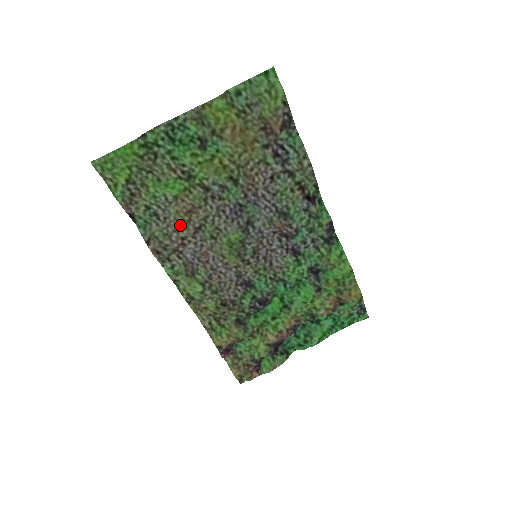
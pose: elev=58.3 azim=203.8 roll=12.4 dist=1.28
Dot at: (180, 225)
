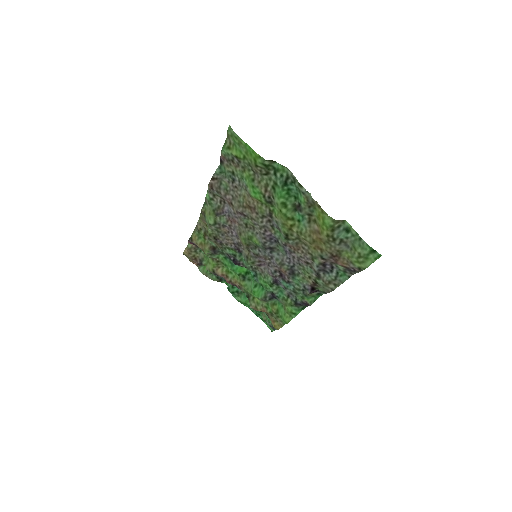
Dot at: (238, 200)
